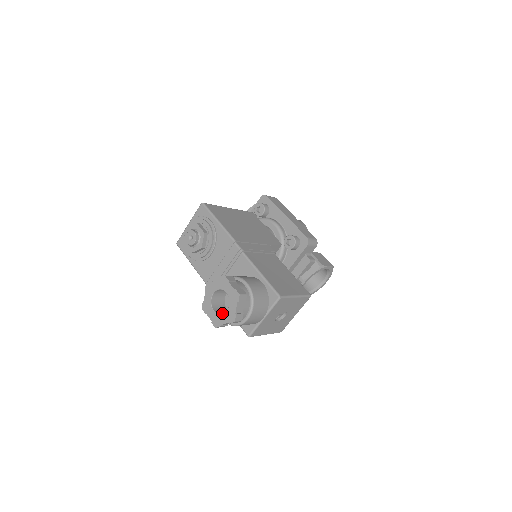
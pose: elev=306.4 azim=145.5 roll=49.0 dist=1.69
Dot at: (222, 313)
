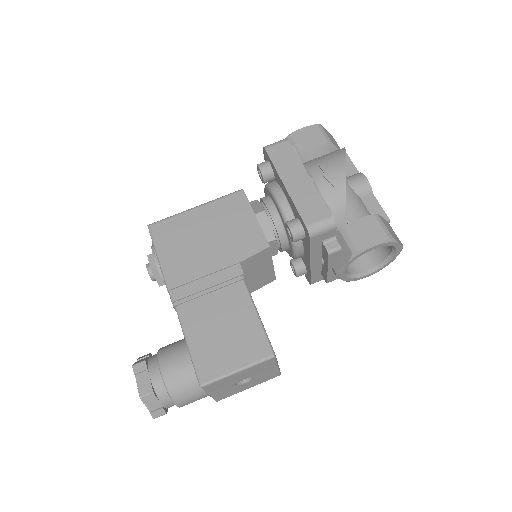
Dot at: occluded
